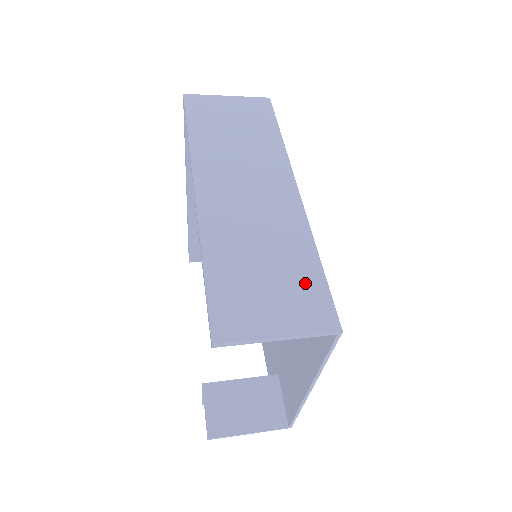
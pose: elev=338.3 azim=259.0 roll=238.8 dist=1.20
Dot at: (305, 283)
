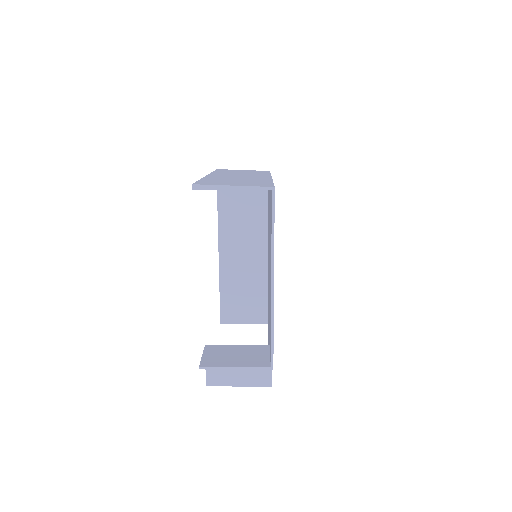
Dot at: (259, 183)
